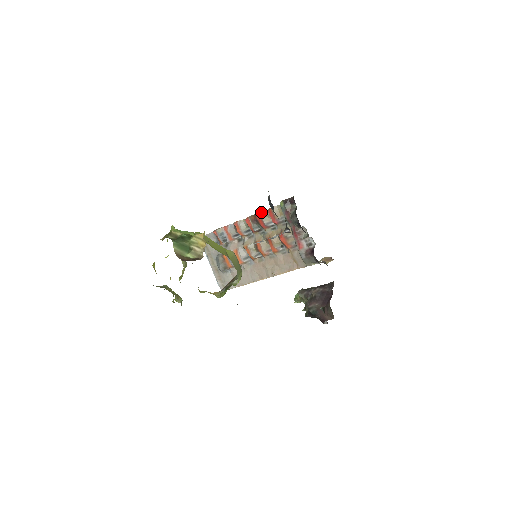
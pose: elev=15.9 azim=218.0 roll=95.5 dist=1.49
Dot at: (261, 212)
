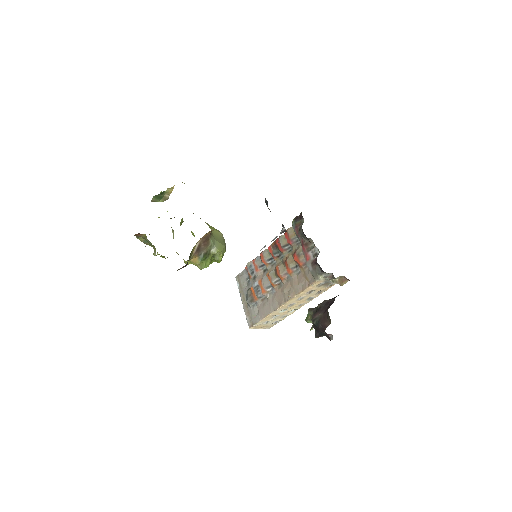
Dot at: (279, 236)
